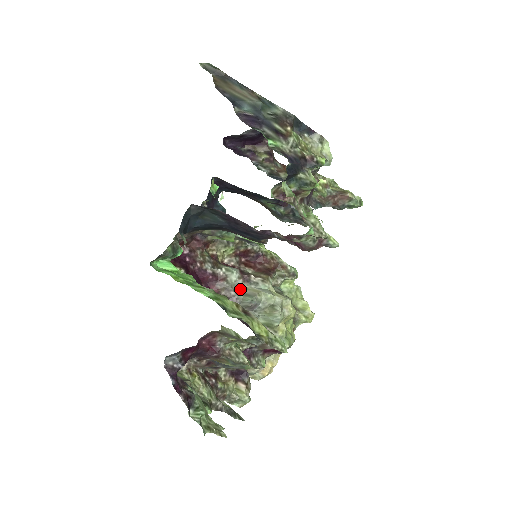
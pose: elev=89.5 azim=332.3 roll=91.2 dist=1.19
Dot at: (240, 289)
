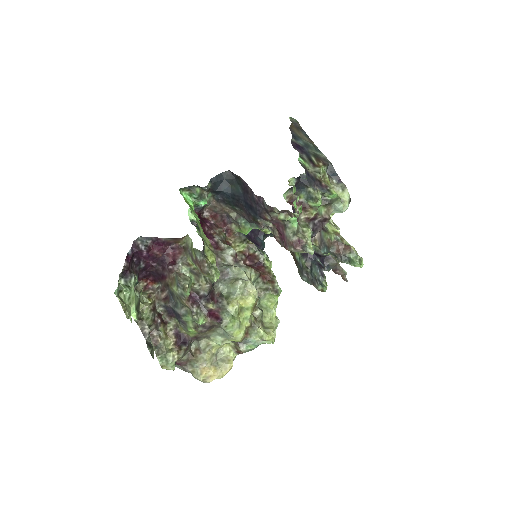
Dot at: (227, 263)
